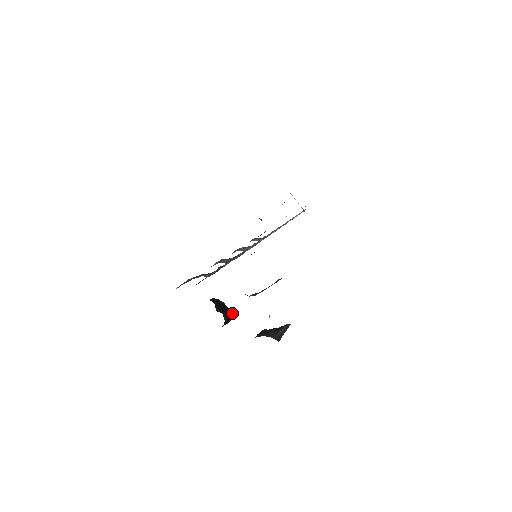
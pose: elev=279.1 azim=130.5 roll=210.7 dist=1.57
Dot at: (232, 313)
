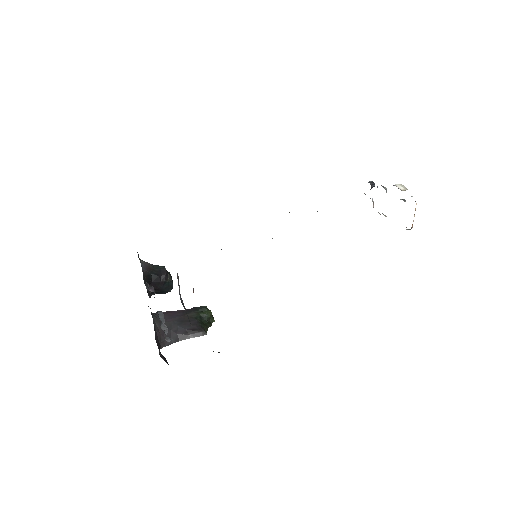
Dot at: (170, 291)
